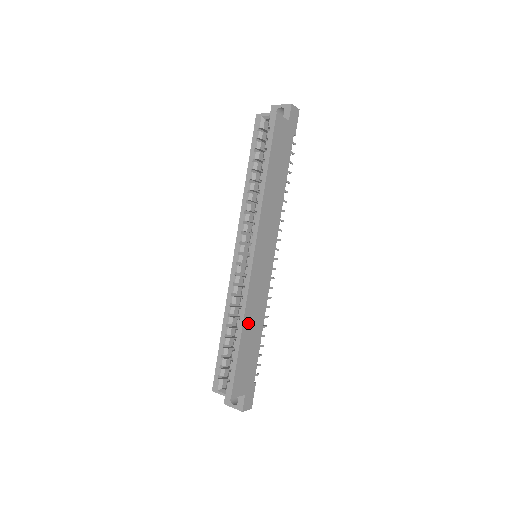
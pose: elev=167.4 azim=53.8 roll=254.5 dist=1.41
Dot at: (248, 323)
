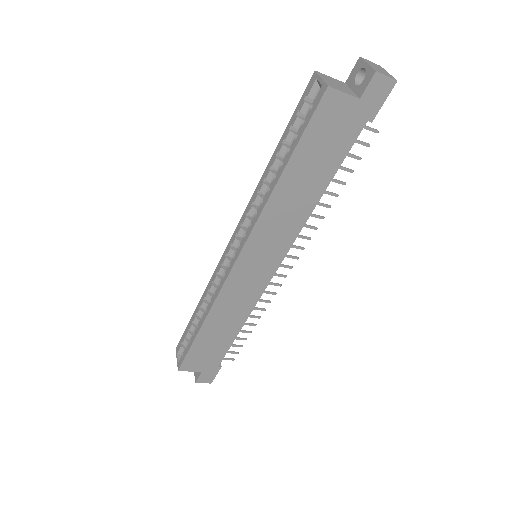
Dot at: (215, 320)
